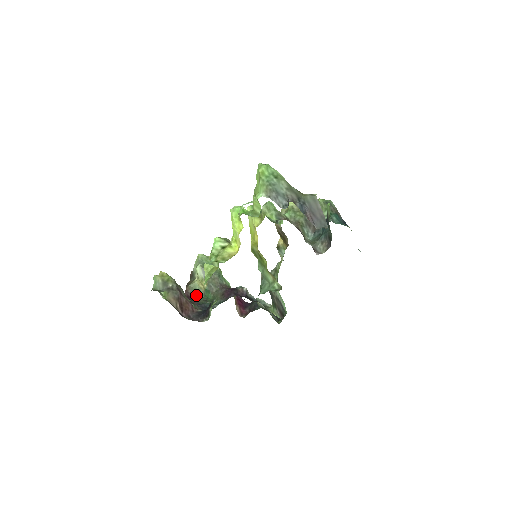
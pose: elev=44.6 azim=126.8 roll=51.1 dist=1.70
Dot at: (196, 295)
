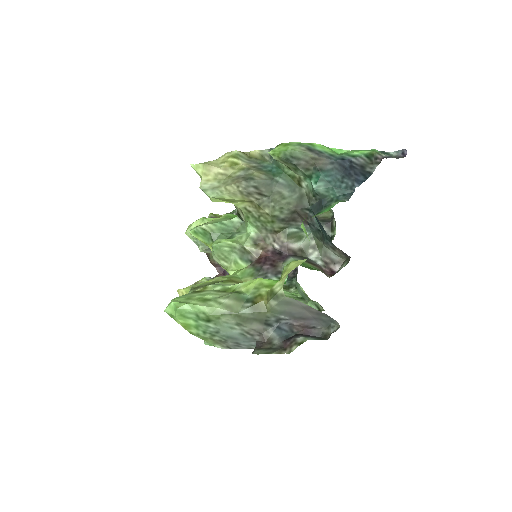
Dot at: occluded
